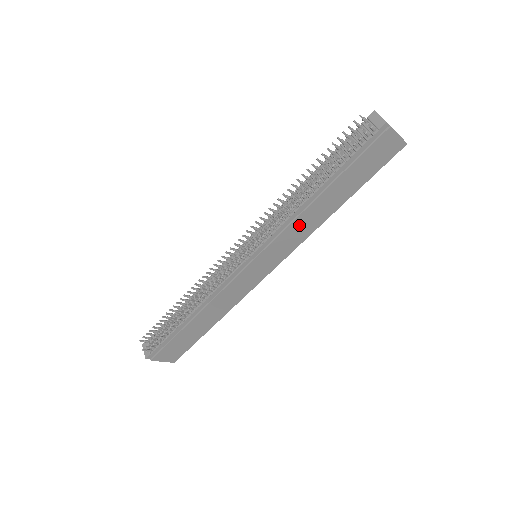
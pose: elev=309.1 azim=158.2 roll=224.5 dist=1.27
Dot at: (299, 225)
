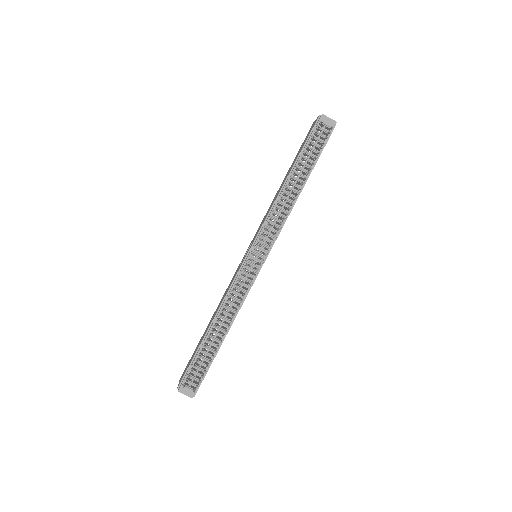
Dot at: occluded
